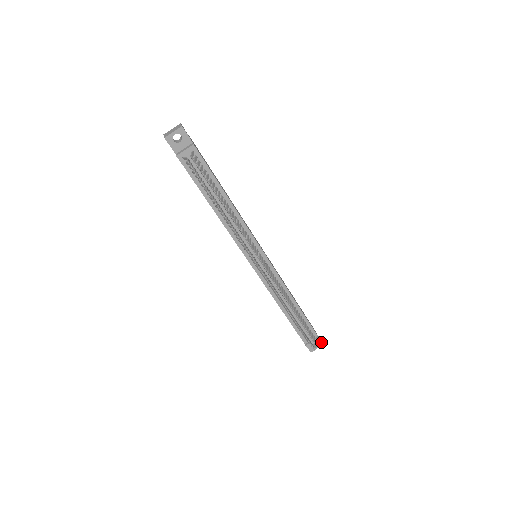
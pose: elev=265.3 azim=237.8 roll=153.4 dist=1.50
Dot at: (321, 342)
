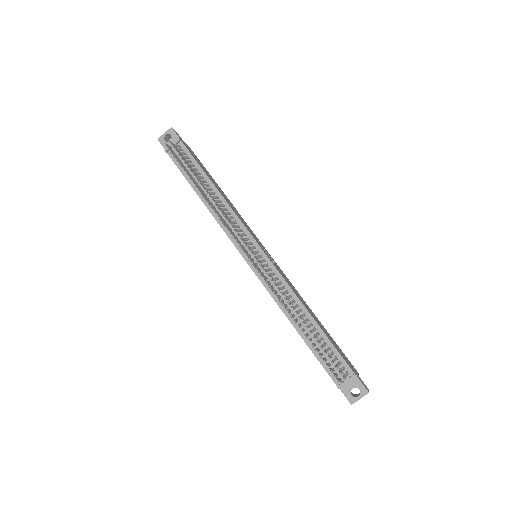
Dot at: (364, 388)
